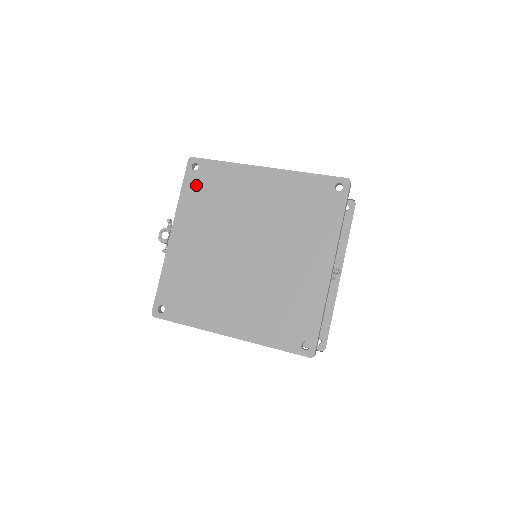
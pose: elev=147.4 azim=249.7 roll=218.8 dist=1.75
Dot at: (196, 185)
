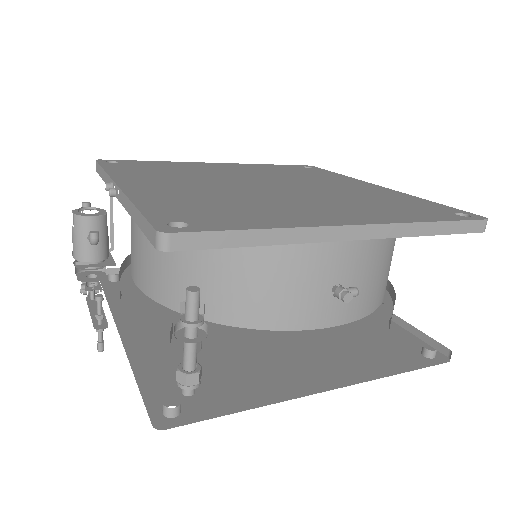
Dot at: (127, 167)
